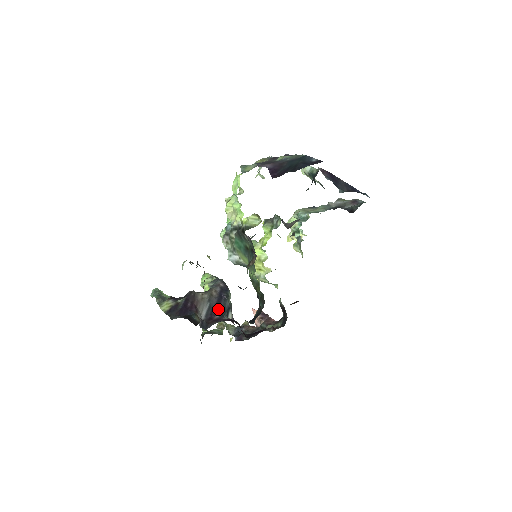
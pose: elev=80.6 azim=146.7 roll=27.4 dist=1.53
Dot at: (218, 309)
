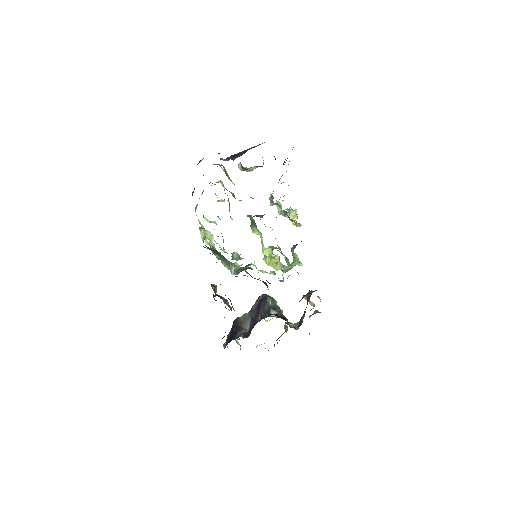
Dot at: (258, 316)
